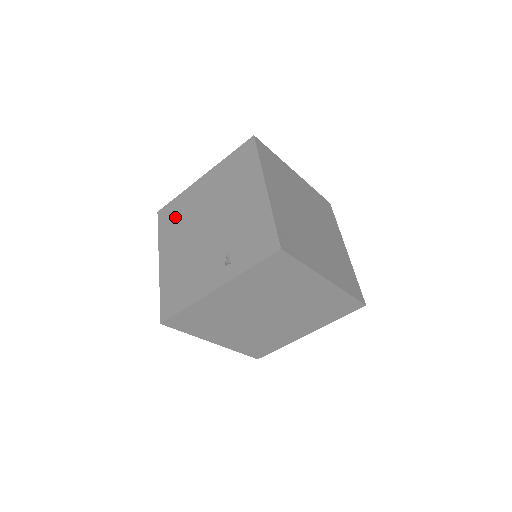
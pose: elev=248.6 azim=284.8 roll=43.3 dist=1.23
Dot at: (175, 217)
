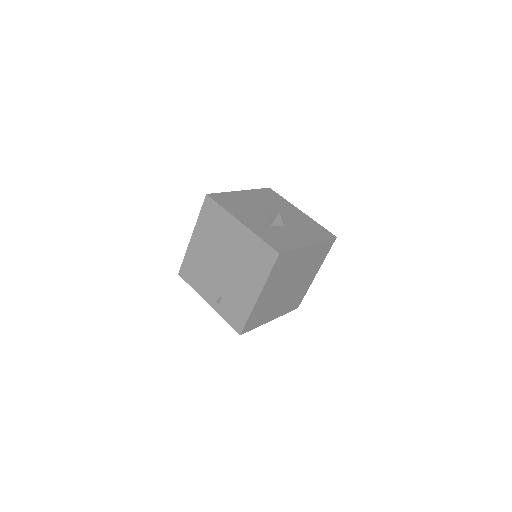
Dot at: (213, 222)
